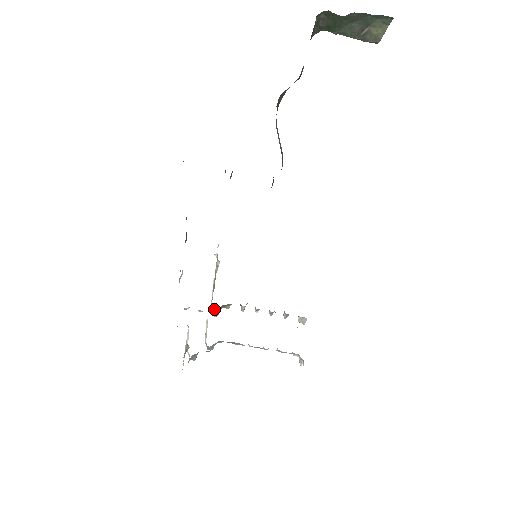
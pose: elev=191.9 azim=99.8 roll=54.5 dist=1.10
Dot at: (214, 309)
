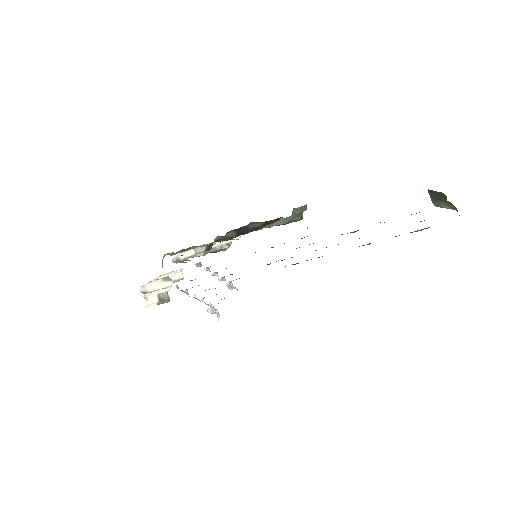
Dot at: (182, 261)
